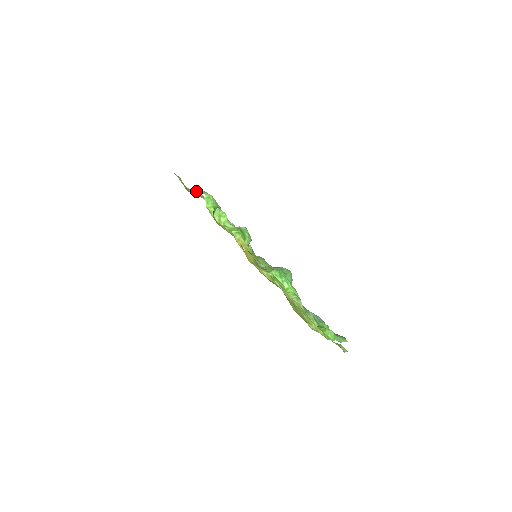
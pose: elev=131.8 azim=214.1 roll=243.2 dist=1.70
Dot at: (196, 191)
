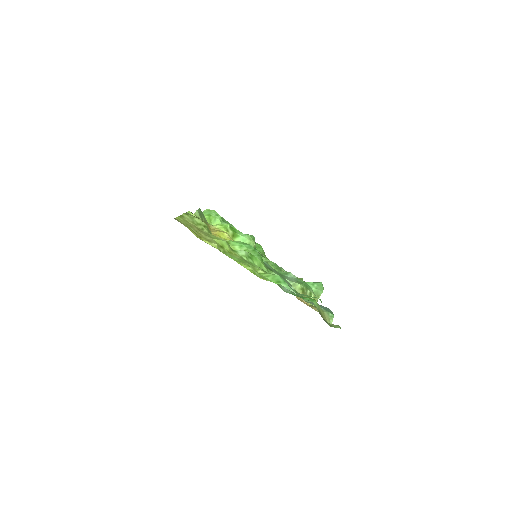
Dot at: occluded
